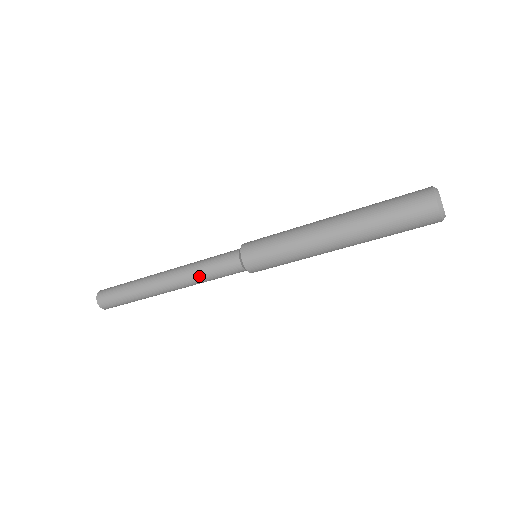
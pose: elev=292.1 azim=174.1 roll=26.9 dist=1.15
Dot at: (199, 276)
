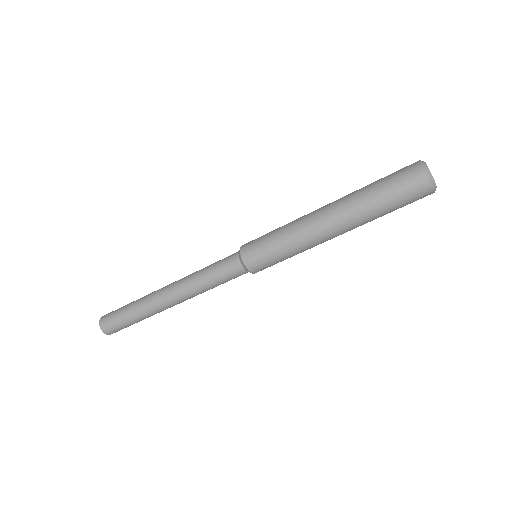
Dot at: (203, 286)
